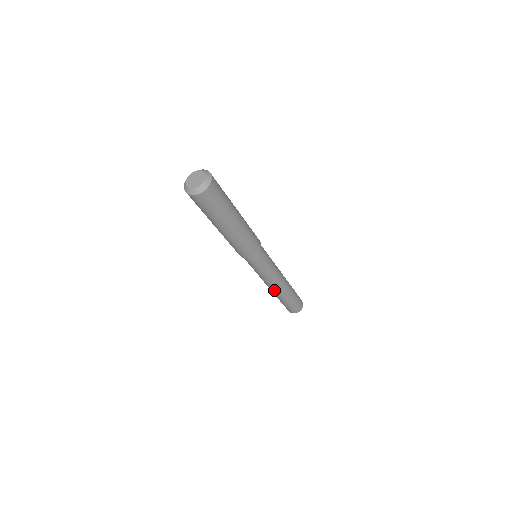
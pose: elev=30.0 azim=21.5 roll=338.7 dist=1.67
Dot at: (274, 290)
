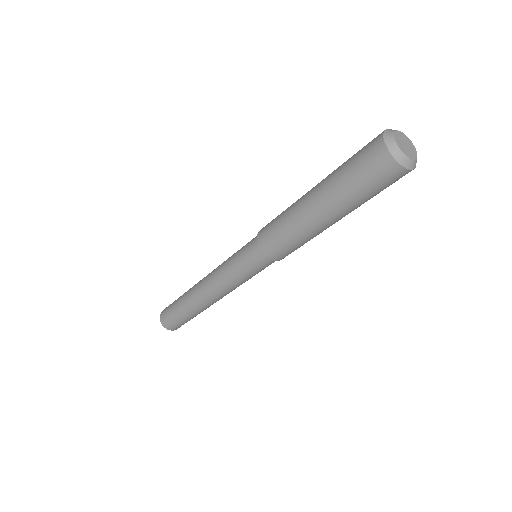
Dot at: (207, 300)
